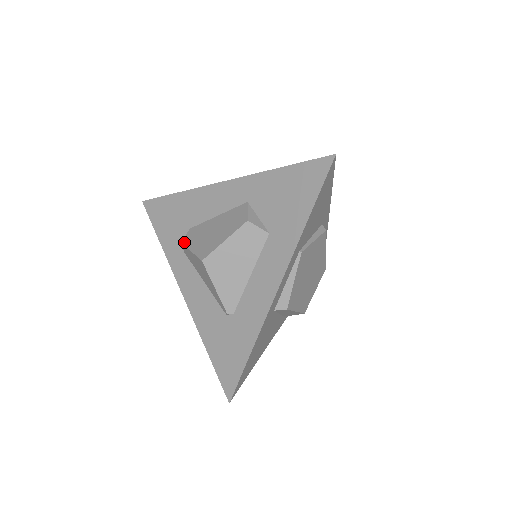
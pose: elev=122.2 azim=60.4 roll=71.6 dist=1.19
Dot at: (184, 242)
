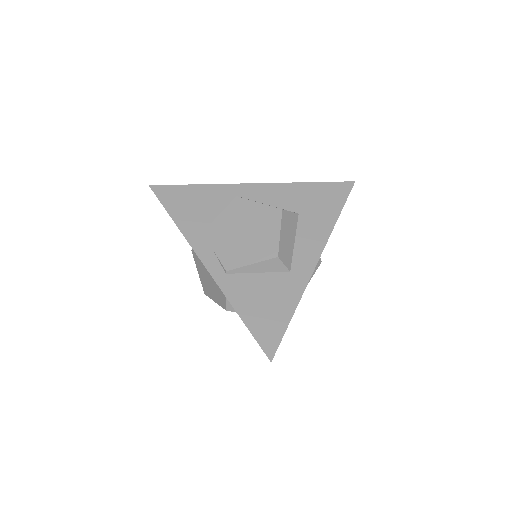
Dot at: (193, 254)
